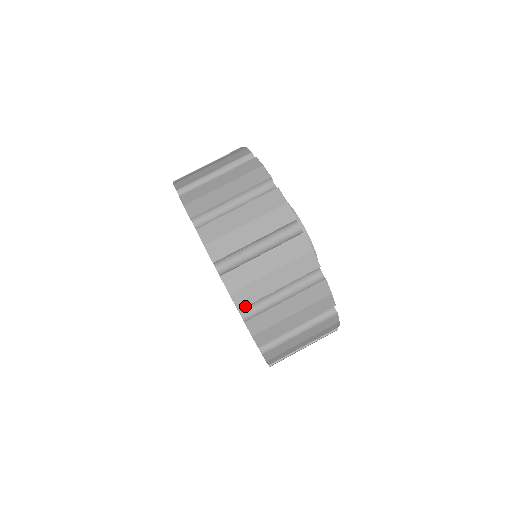
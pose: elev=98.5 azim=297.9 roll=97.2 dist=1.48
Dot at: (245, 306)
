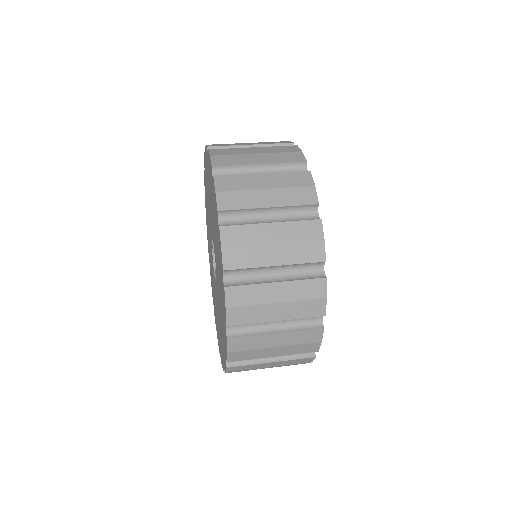
Dot at: occluded
